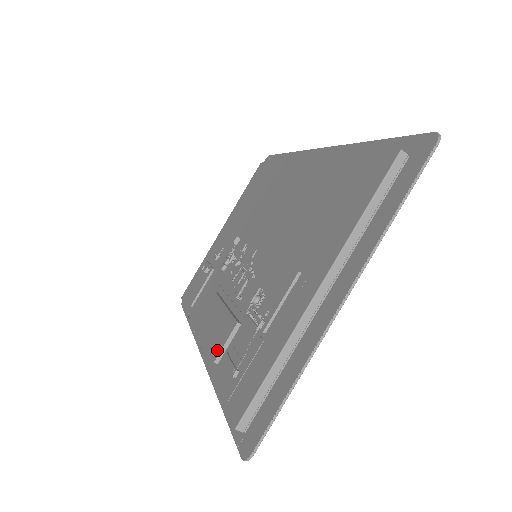
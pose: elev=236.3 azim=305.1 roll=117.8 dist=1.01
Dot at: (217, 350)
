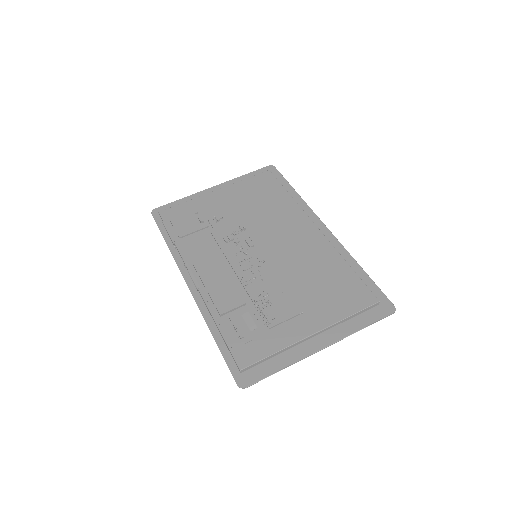
Dot at: (224, 308)
